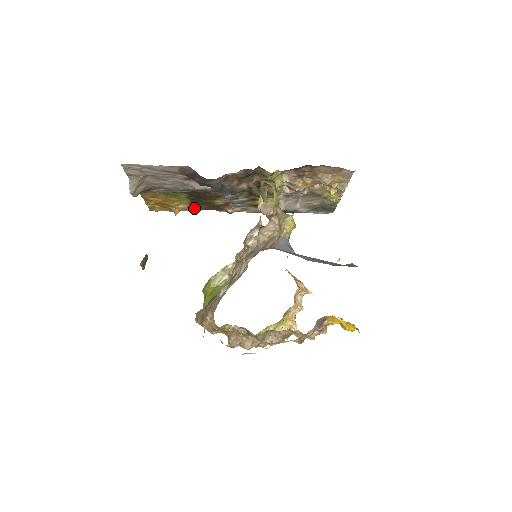
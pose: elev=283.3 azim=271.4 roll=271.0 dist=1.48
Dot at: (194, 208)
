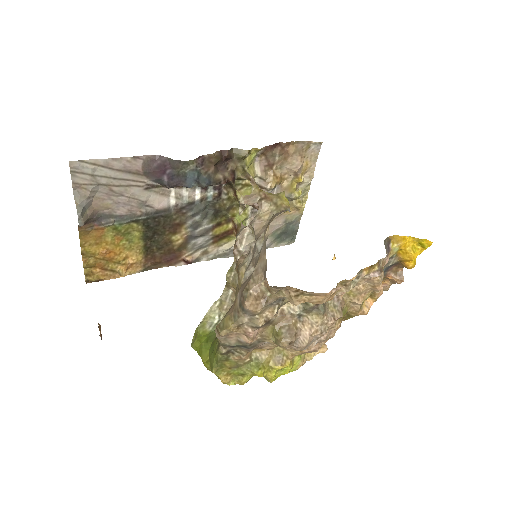
Dot at: (145, 263)
